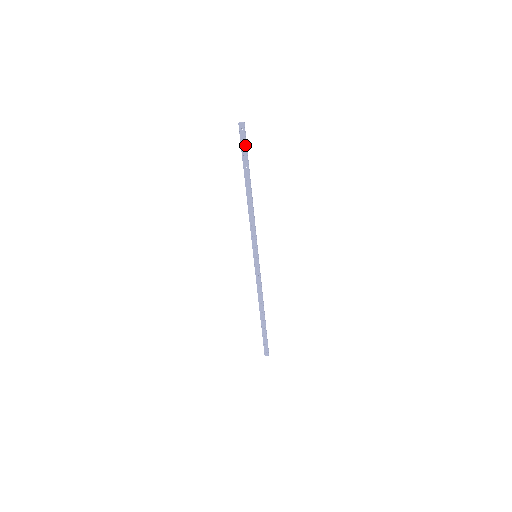
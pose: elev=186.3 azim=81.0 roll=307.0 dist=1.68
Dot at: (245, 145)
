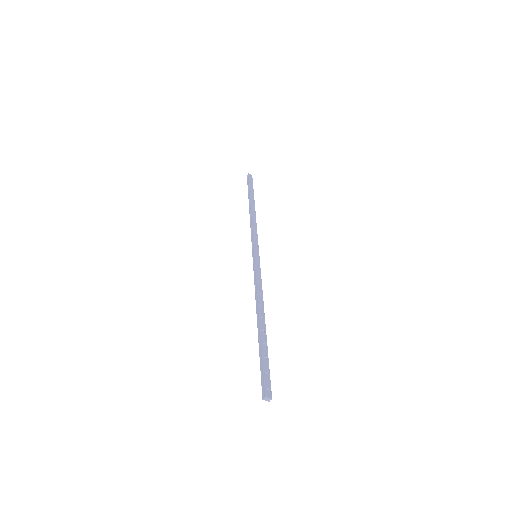
Dot at: (252, 184)
